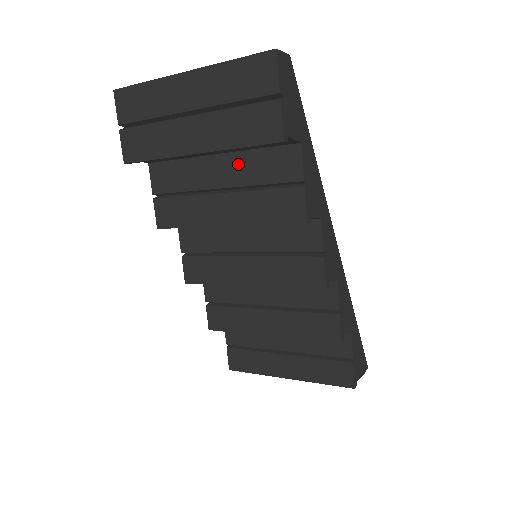
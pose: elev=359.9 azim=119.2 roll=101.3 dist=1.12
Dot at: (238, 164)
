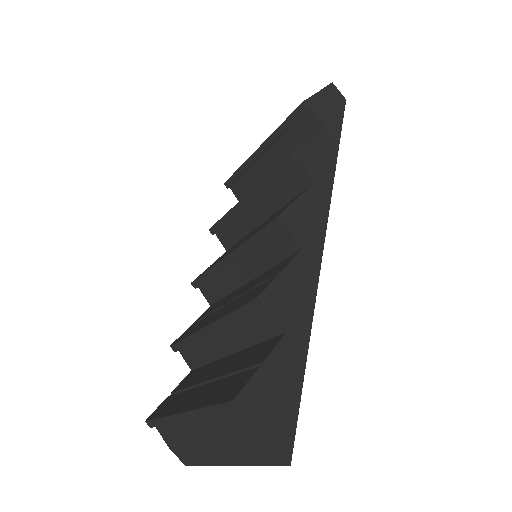
Dot at: occluded
